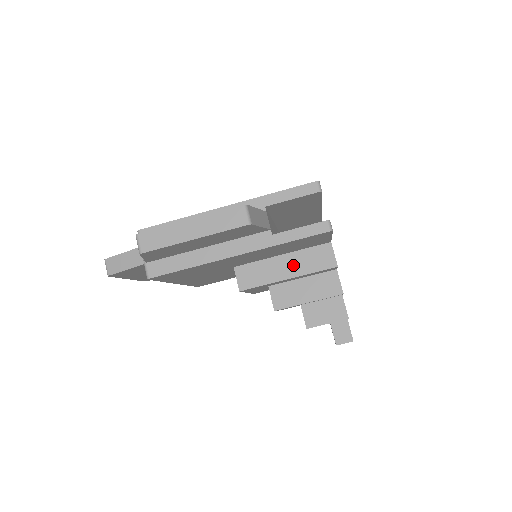
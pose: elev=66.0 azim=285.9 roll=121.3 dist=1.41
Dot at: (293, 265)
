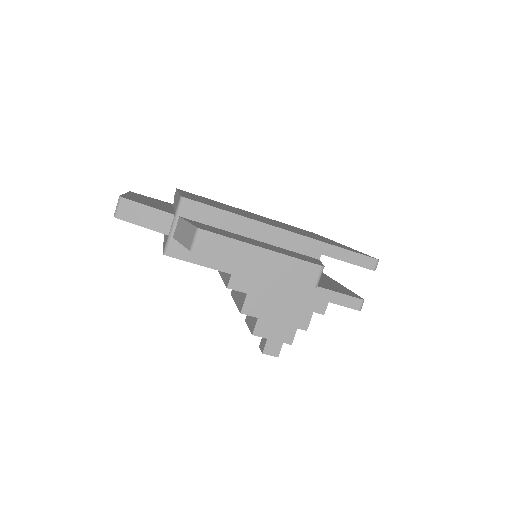
Dot at: (289, 292)
